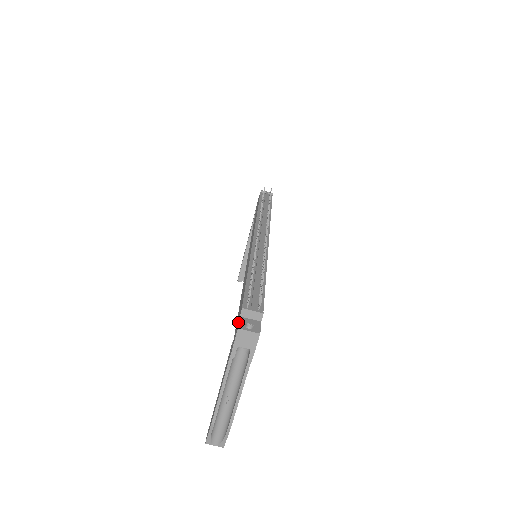
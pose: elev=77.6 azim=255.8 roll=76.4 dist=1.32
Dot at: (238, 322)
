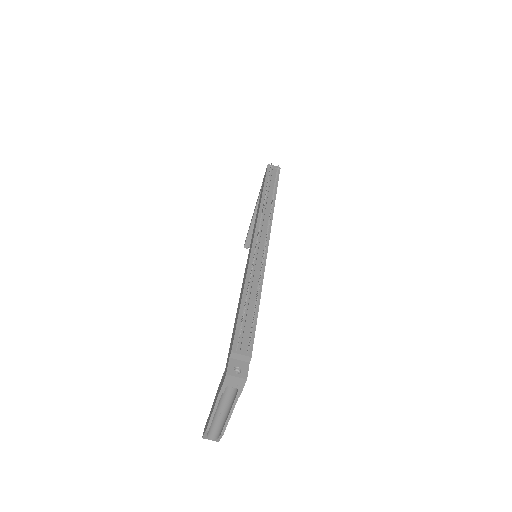
Dot at: (227, 363)
